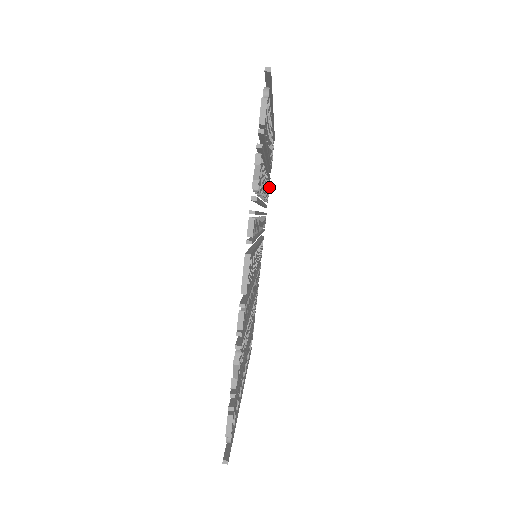
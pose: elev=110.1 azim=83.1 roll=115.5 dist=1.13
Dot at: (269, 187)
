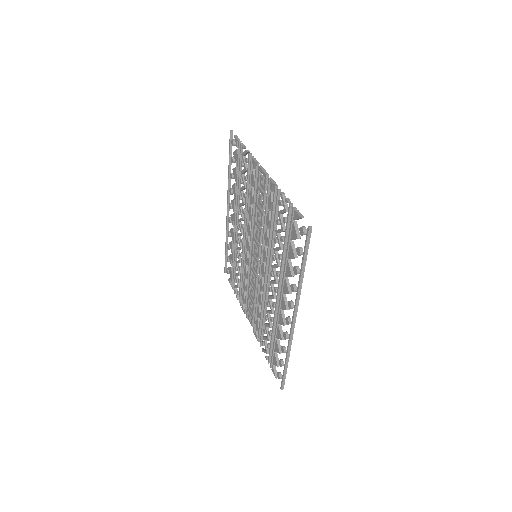
Dot at: occluded
